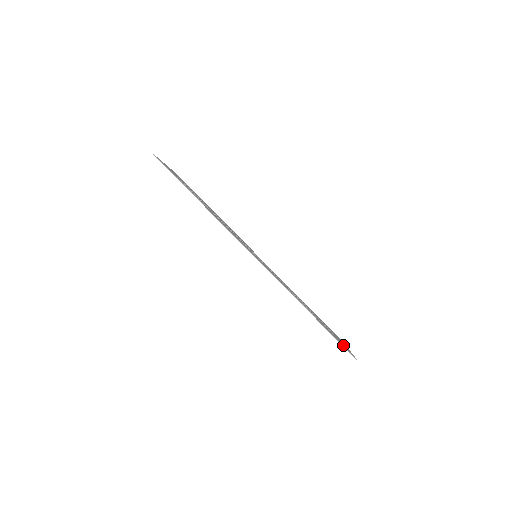
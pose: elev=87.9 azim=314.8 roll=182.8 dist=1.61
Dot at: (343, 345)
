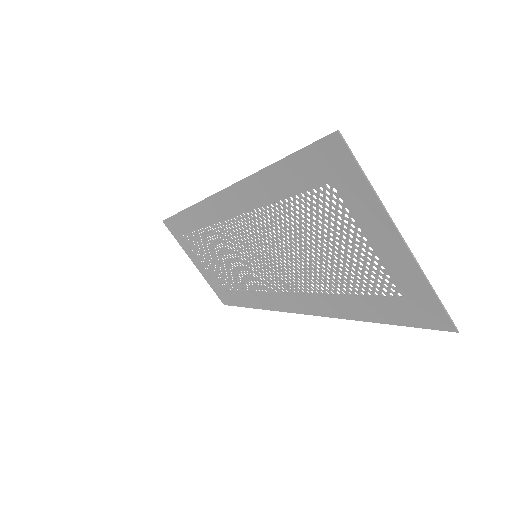
Dot at: (321, 155)
